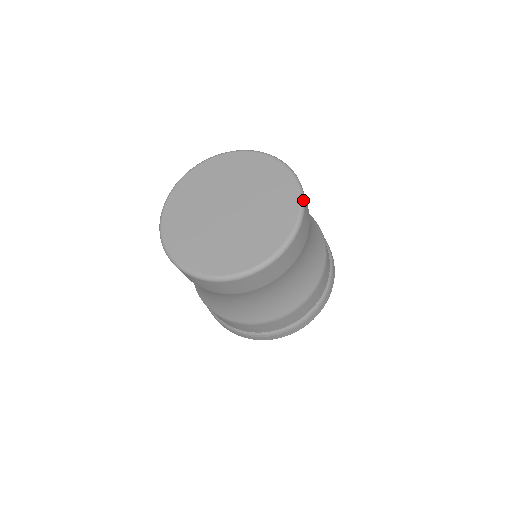
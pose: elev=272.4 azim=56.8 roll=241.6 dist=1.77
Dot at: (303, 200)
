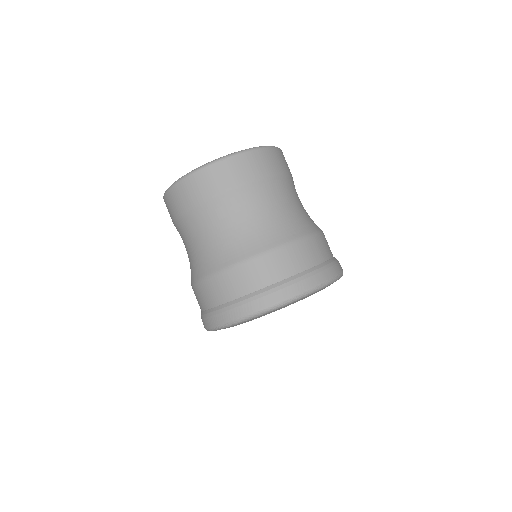
Dot at: occluded
